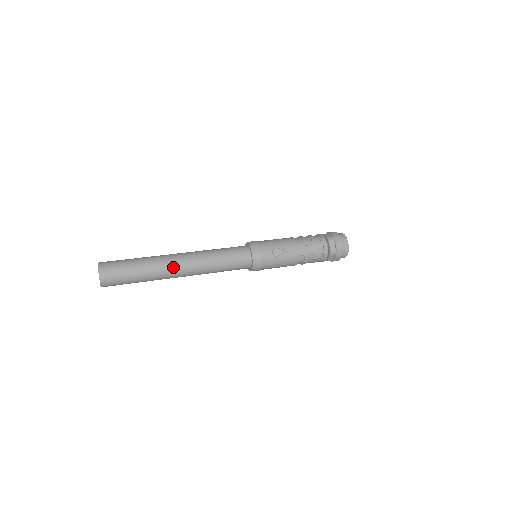
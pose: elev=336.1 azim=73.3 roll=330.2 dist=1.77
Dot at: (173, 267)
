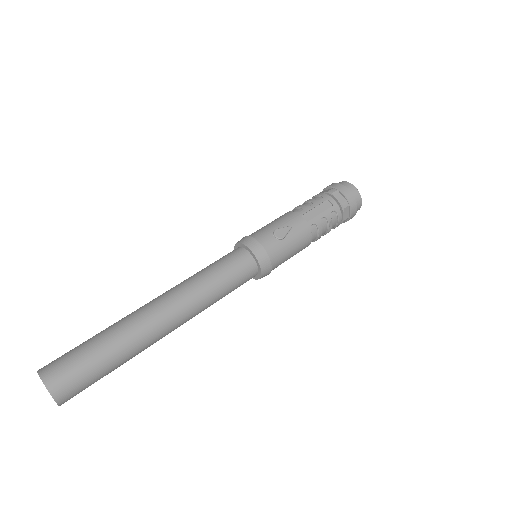
Dot at: (154, 319)
